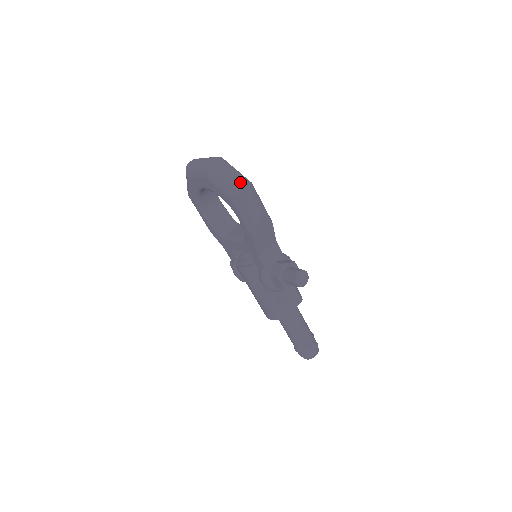
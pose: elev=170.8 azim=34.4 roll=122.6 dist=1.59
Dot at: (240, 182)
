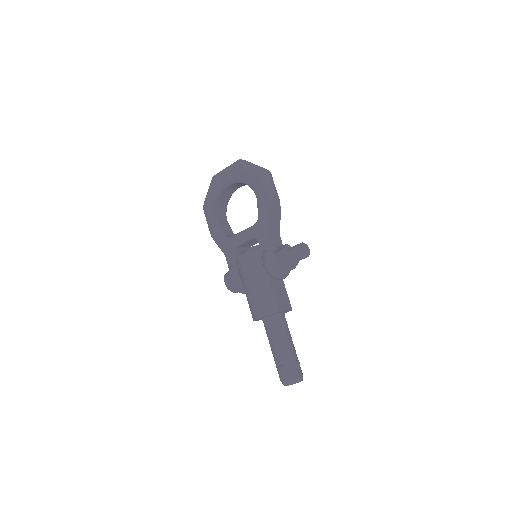
Dot at: (264, 168)
